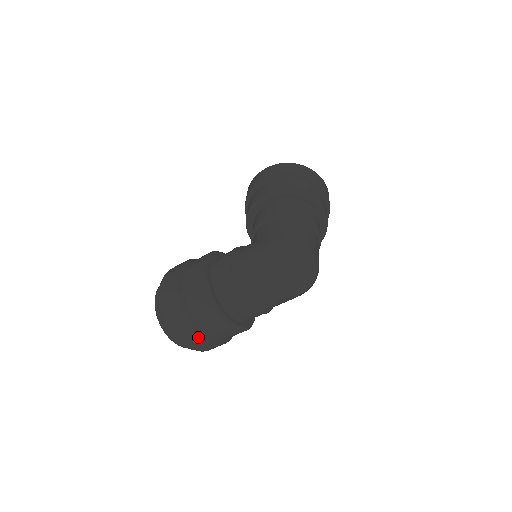
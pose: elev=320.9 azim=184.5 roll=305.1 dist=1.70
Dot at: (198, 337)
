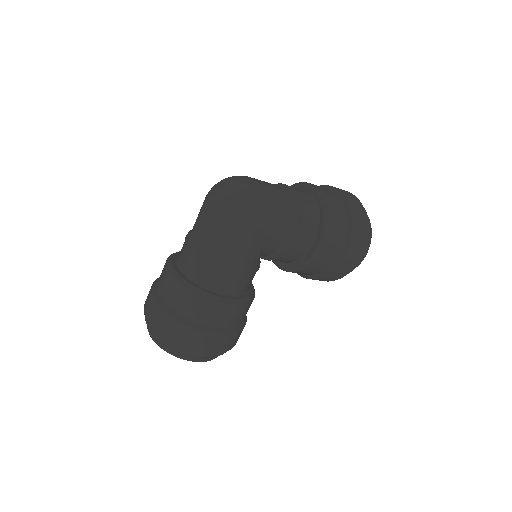
Dot at: (153, 302)
